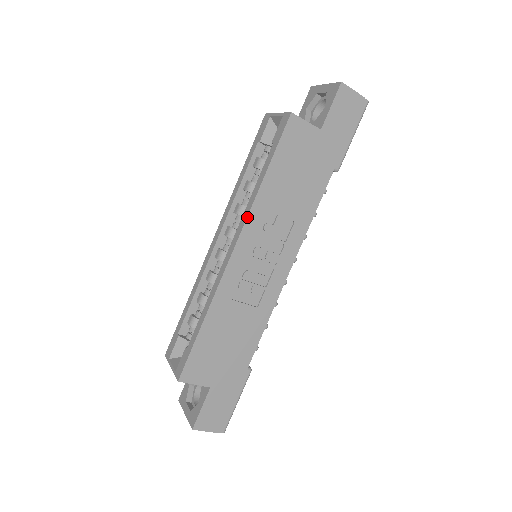
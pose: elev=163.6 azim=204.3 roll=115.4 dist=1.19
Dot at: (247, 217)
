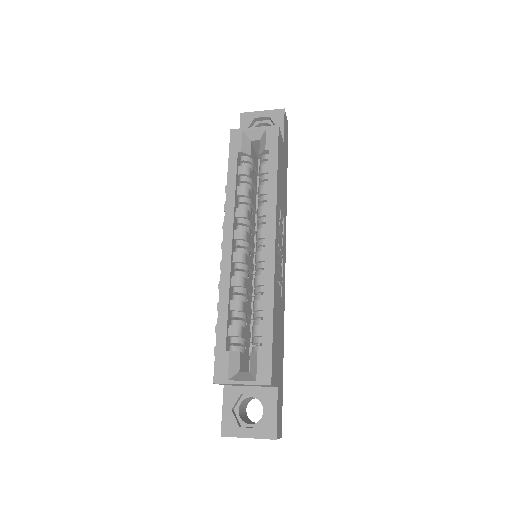
Dot at: (276, 211)
